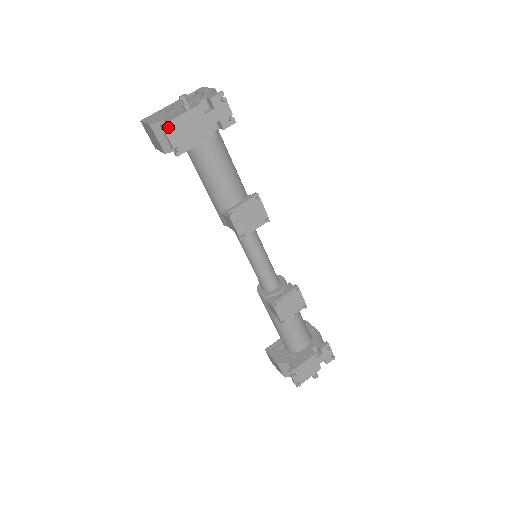
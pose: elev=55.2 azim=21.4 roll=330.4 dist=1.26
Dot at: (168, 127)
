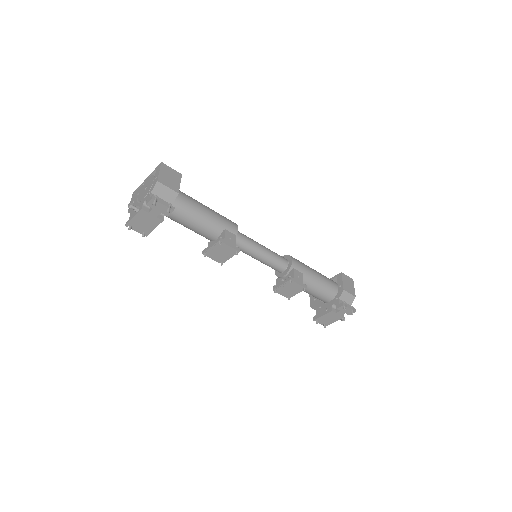
Dot at: (130, 225)
